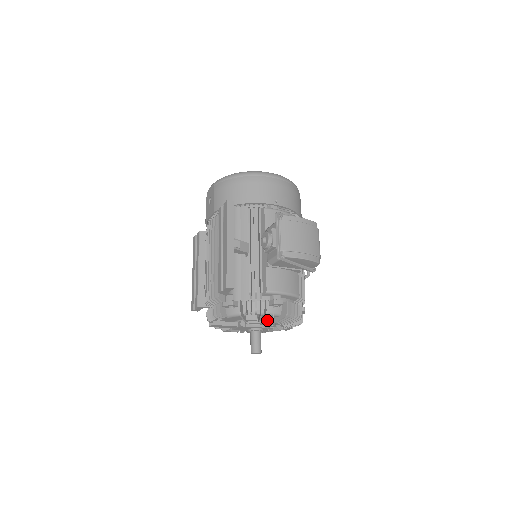
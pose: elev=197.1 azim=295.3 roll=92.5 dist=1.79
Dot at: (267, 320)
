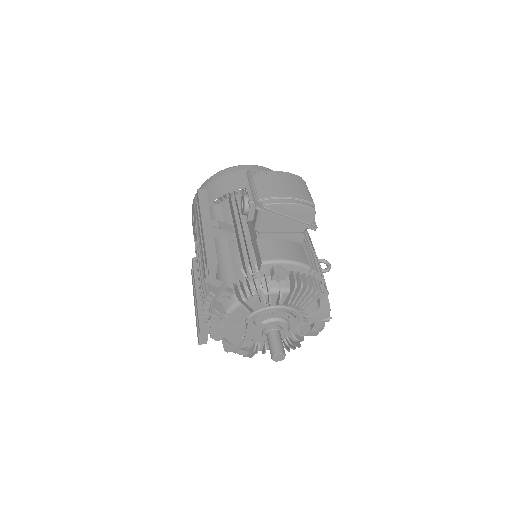
Dot at: (277, 304)
